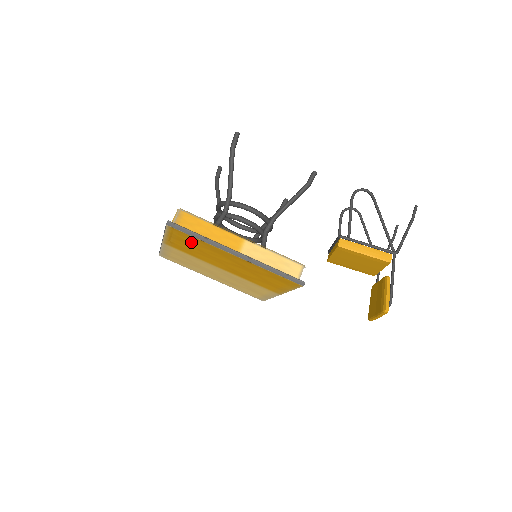
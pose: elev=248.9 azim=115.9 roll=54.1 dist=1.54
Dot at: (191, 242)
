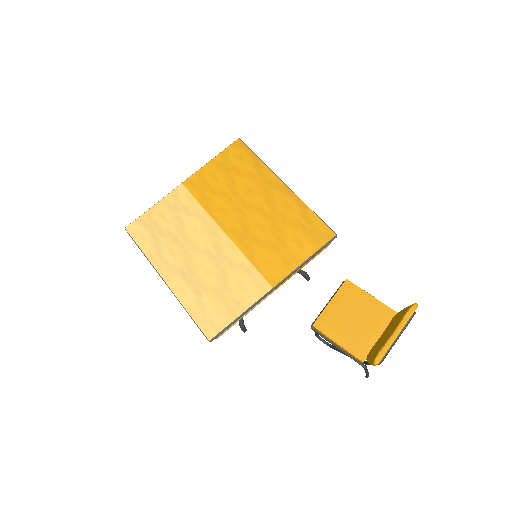
Dot at: (238, 169)
